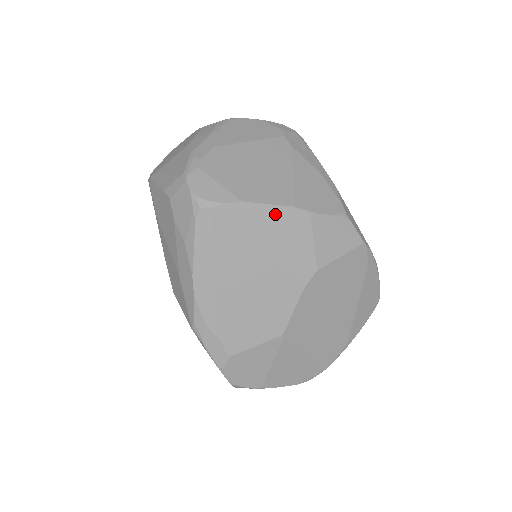
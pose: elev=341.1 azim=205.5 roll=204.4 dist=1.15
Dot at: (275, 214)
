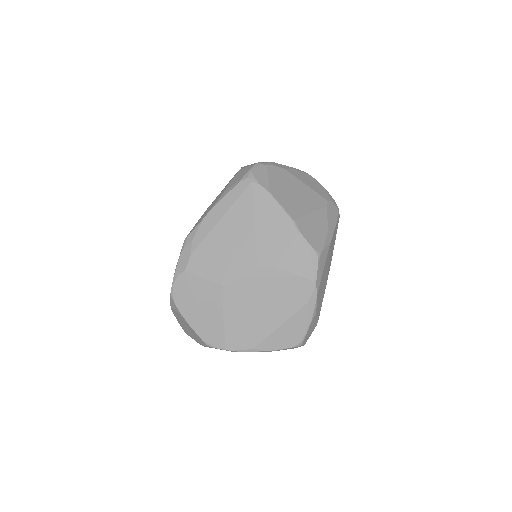
Dot at: (280, 214)
